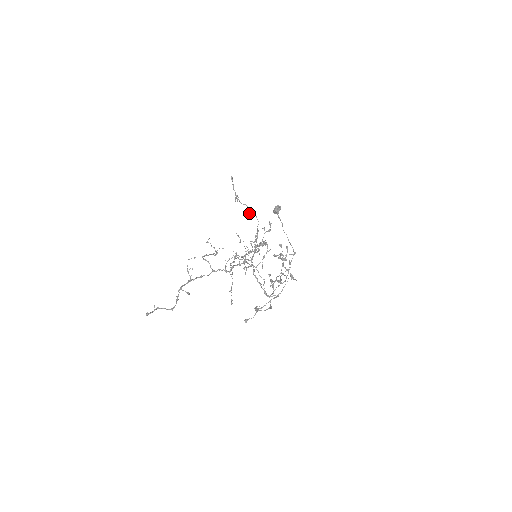
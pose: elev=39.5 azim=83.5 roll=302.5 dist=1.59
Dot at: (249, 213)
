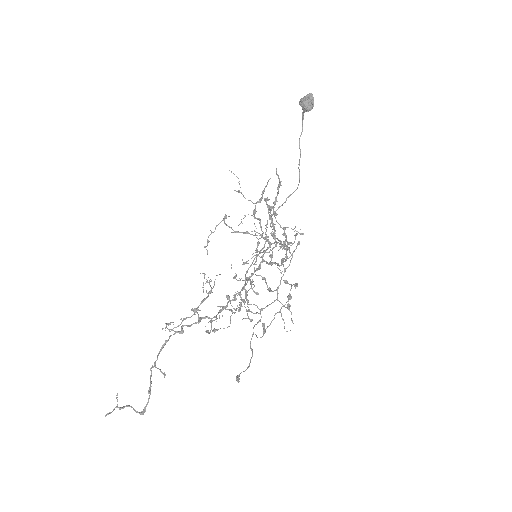
Dot at: (279, 246)
